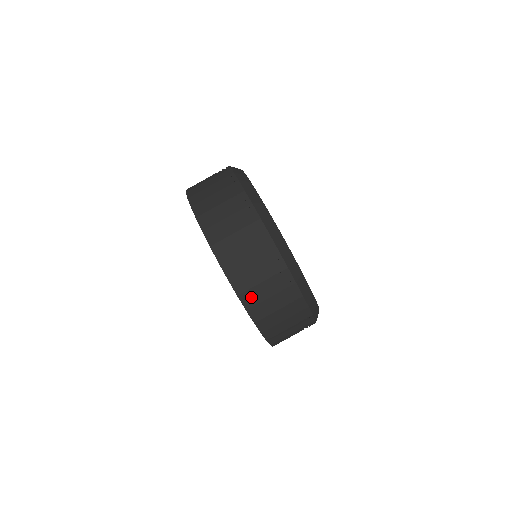
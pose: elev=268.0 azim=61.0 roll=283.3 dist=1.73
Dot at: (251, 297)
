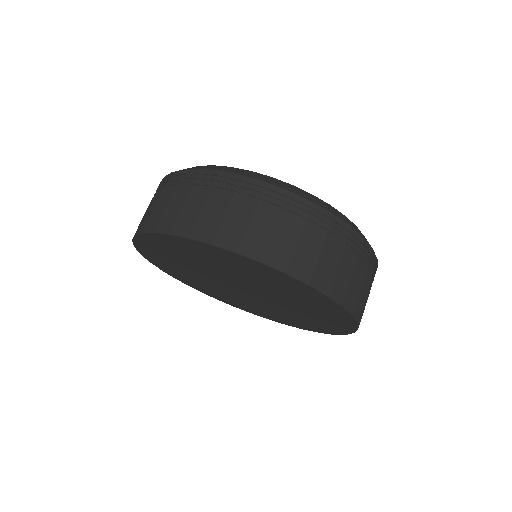
Dot at: (167, 221)
